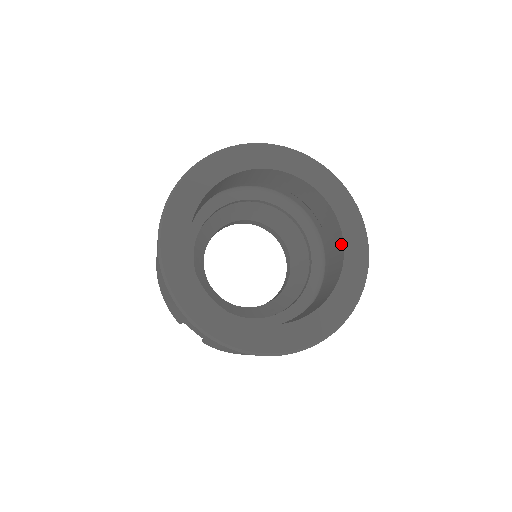
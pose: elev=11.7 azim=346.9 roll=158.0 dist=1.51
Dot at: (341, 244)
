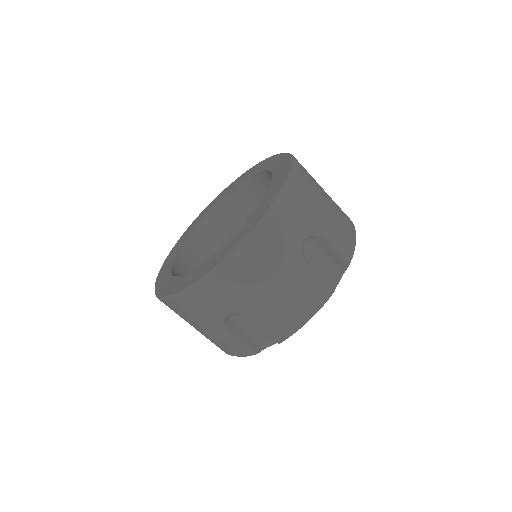
Dot at: occluded
